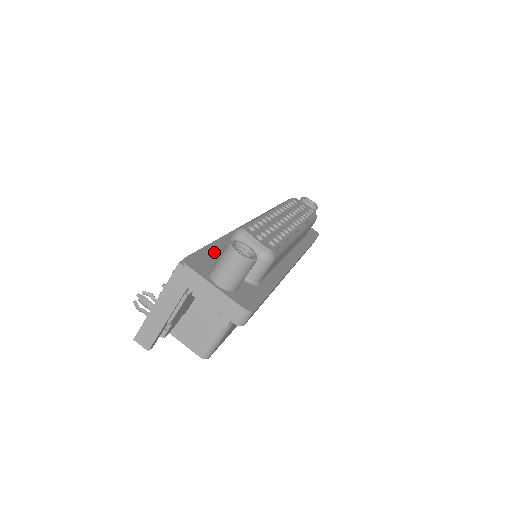
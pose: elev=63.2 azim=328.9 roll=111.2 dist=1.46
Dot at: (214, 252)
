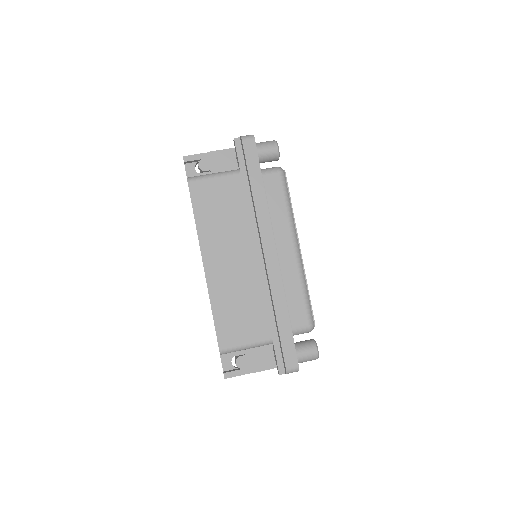
Dot at: occluded
